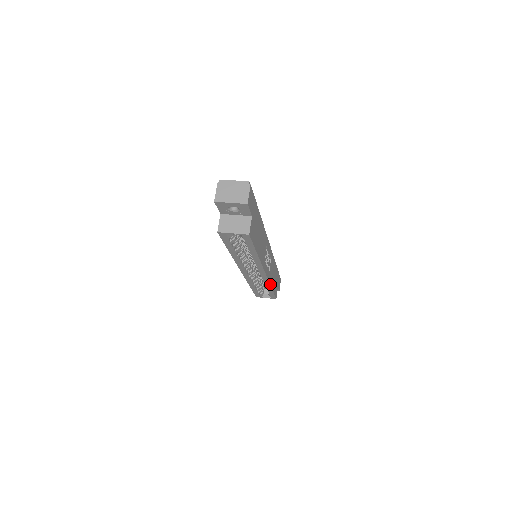
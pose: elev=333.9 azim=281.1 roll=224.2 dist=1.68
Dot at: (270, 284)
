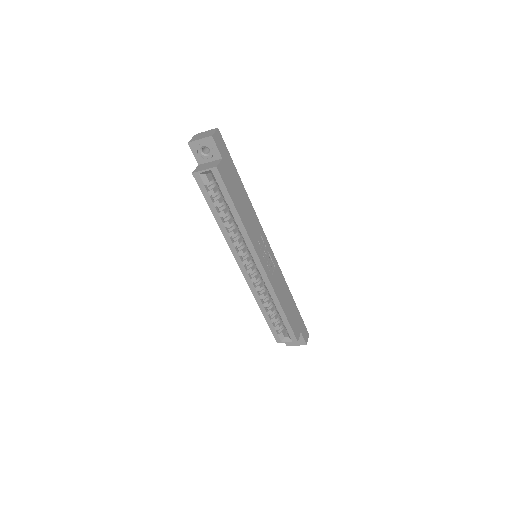
Dot at: (277, 296)
